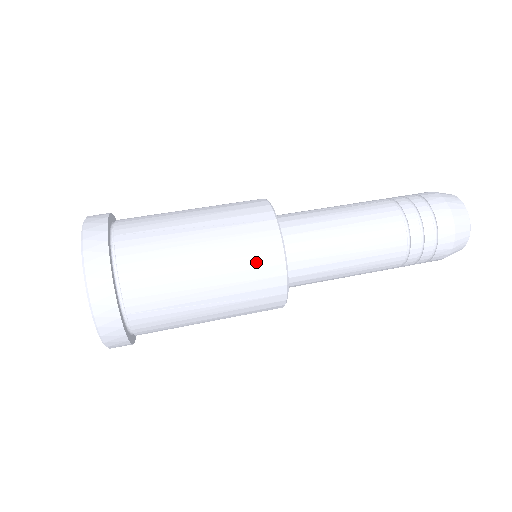
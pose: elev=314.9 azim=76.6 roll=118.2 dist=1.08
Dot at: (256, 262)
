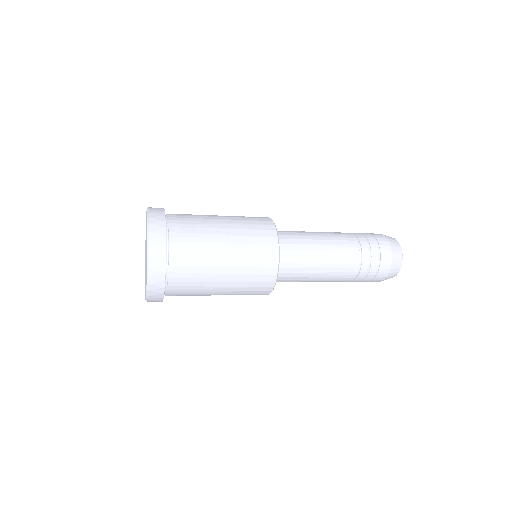
Dot at: (254, 219)
